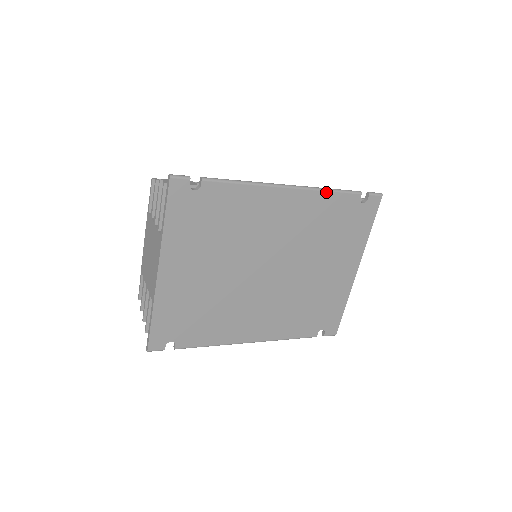
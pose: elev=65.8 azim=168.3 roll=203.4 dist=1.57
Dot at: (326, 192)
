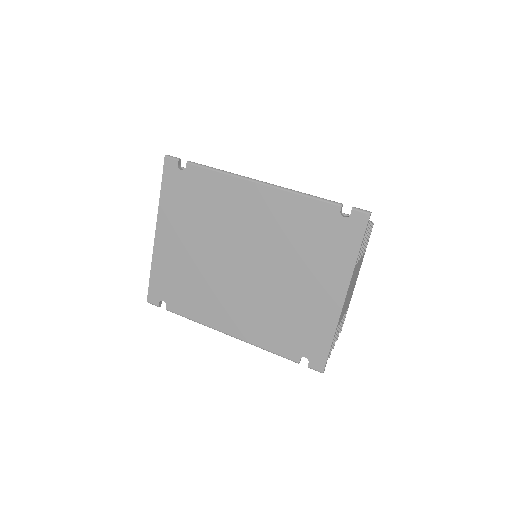
Dot at: (299, 195)
